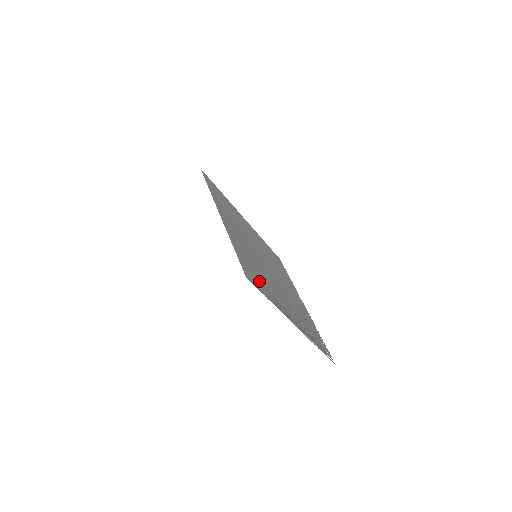
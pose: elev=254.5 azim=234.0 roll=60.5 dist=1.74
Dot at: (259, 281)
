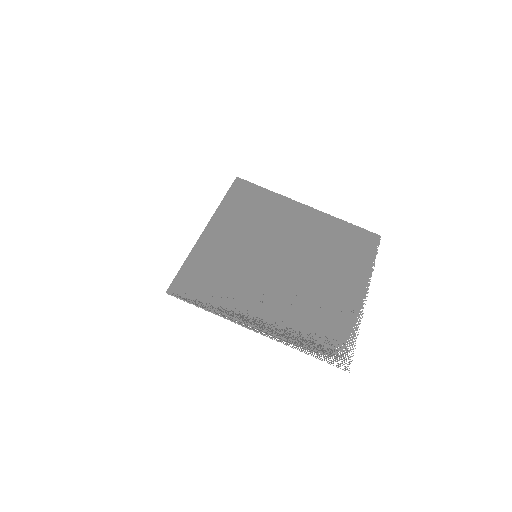
Dot at: (206, 289)
